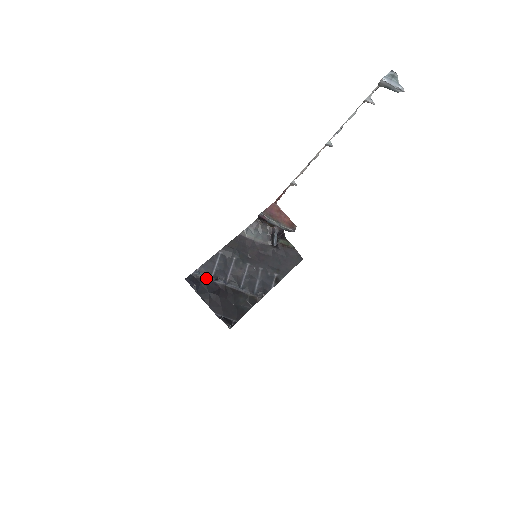
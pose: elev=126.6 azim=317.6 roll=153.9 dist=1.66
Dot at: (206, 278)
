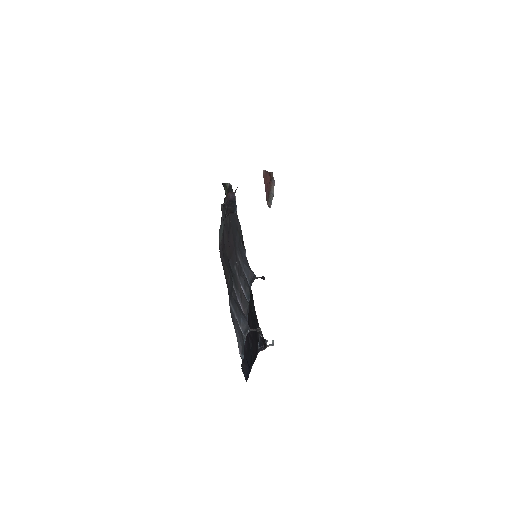
Dot at: (243, 346)
